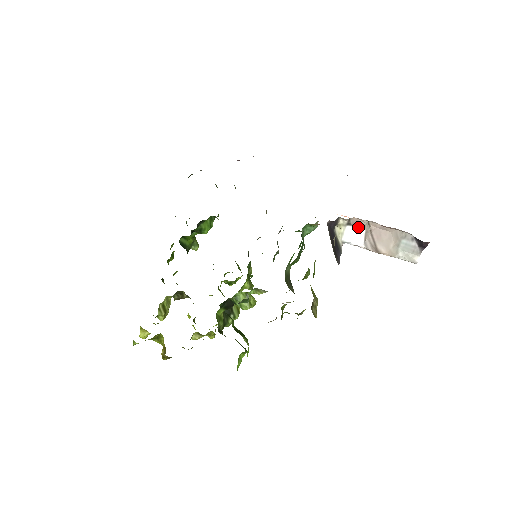
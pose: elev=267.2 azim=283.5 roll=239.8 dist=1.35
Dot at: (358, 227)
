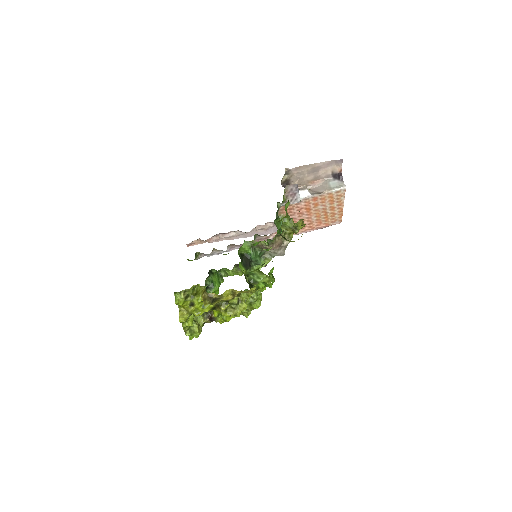
Dot at: (302, 190)
